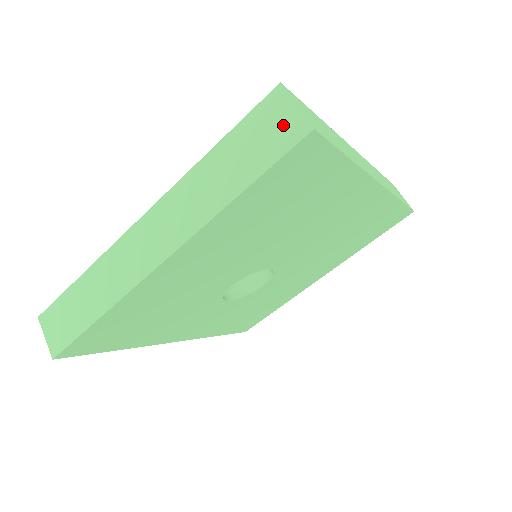
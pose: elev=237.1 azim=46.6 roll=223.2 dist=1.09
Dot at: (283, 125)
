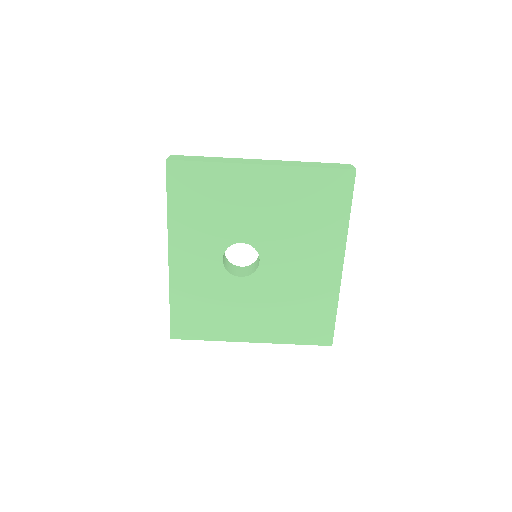
Dot at: (345, 167)
